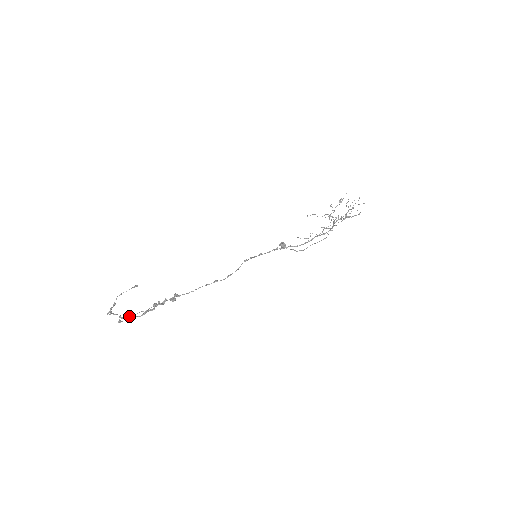
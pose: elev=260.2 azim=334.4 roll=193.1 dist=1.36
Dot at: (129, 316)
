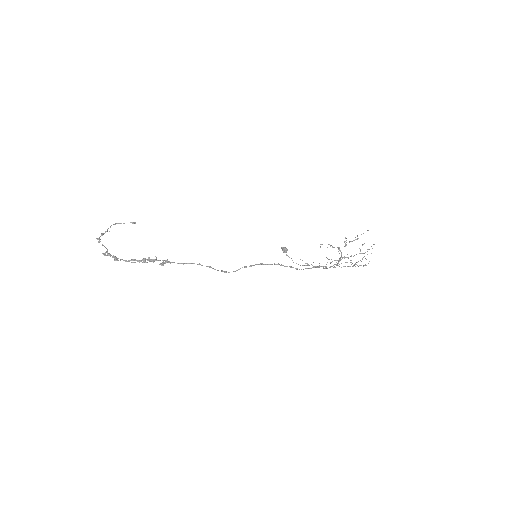
Dot at: (116, 259)
